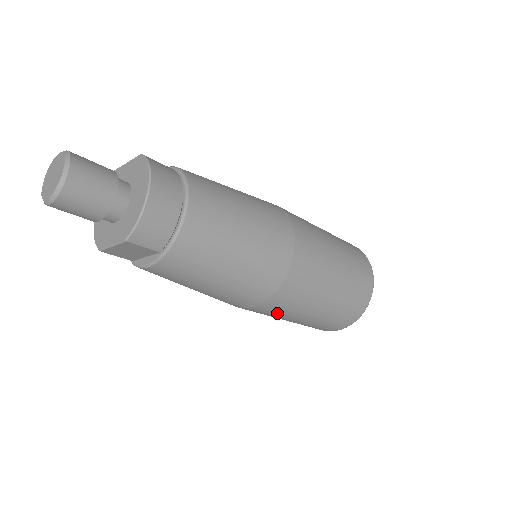
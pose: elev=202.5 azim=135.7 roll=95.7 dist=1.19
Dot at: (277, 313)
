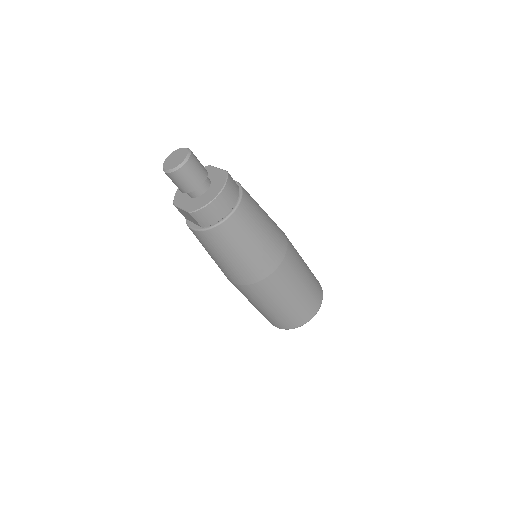
Dot at: (245, 295)
